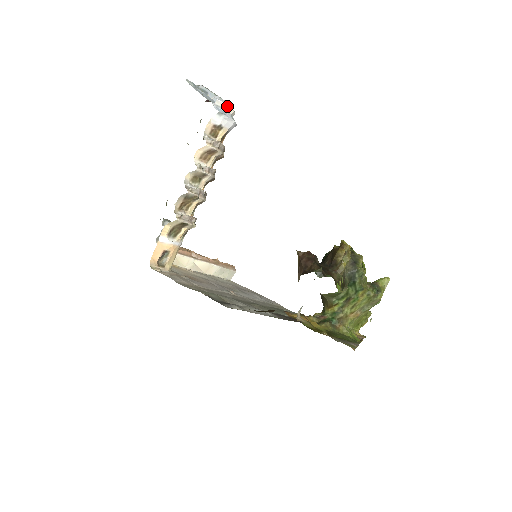
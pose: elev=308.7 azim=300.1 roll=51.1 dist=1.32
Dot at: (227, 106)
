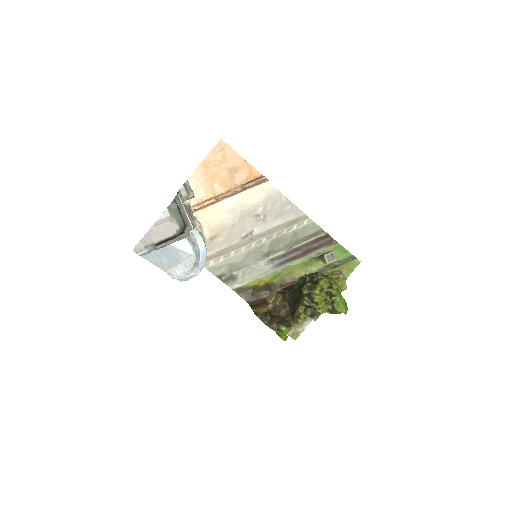
Dot at: (187, 276)
